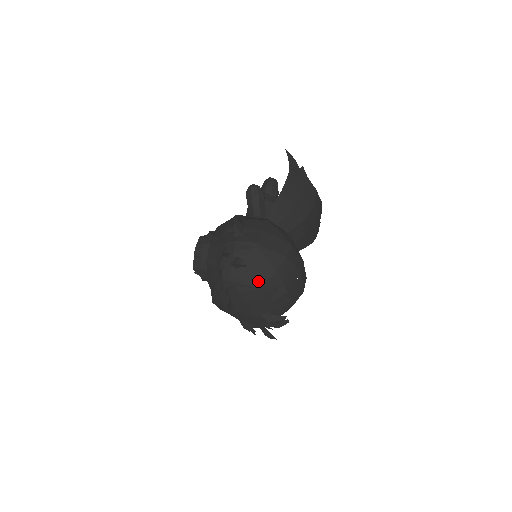
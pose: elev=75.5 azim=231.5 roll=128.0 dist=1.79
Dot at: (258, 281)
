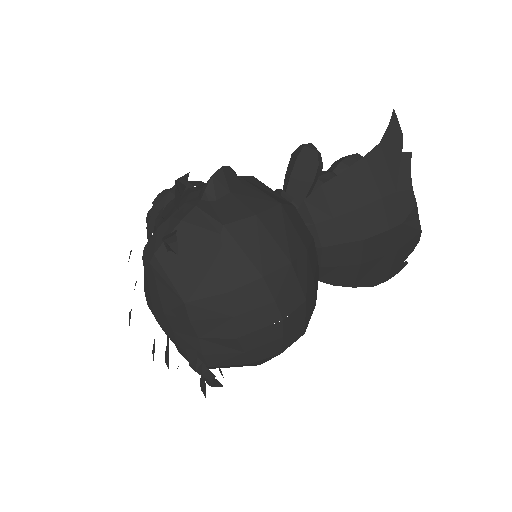
Dot at: (190, 290)
